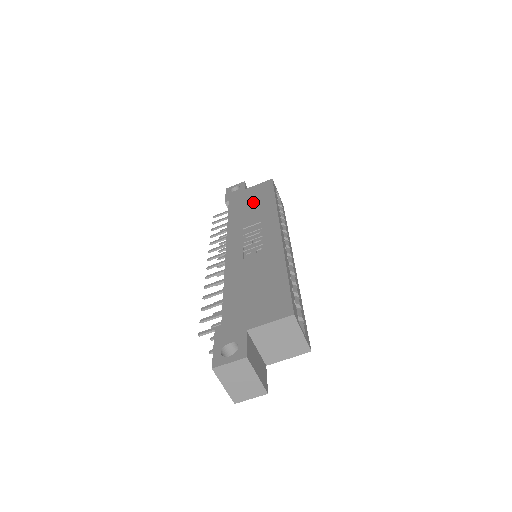
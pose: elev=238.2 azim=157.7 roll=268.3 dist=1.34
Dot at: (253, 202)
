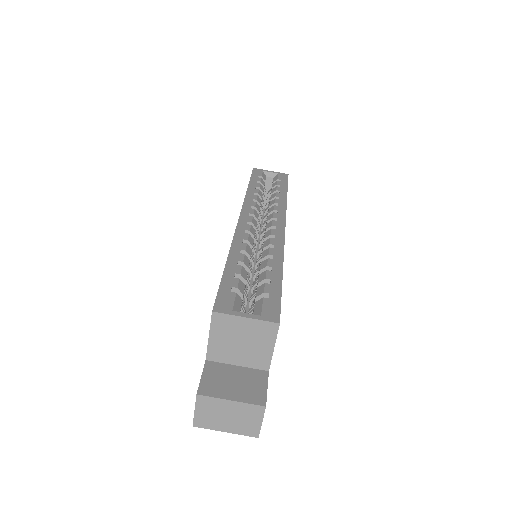
Dot at: occluded
